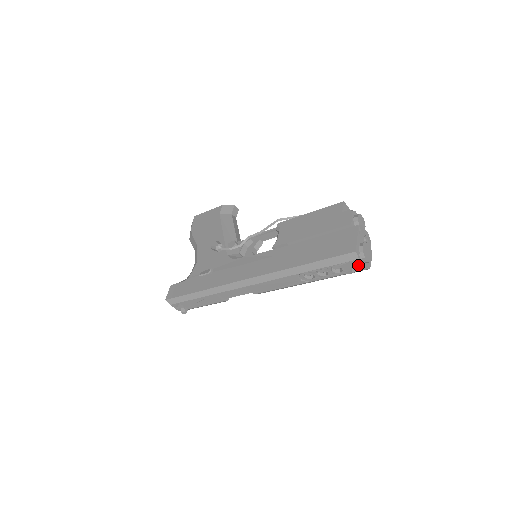
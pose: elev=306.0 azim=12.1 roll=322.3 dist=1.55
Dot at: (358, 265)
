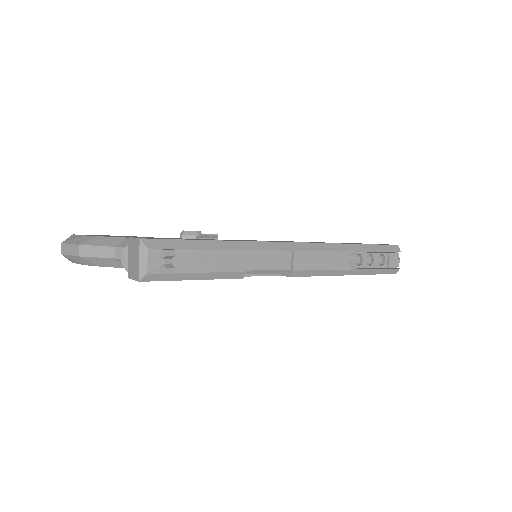
Dot at: occluded
